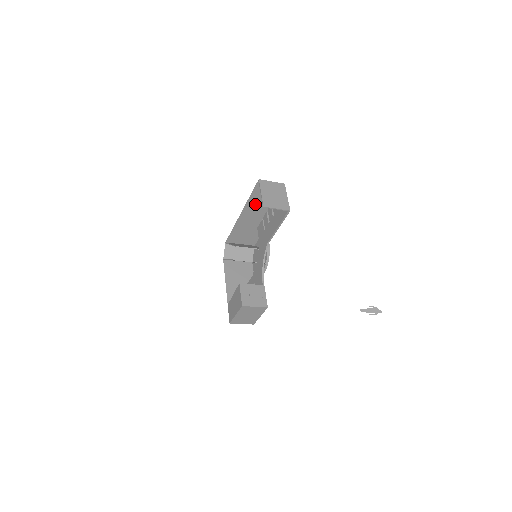
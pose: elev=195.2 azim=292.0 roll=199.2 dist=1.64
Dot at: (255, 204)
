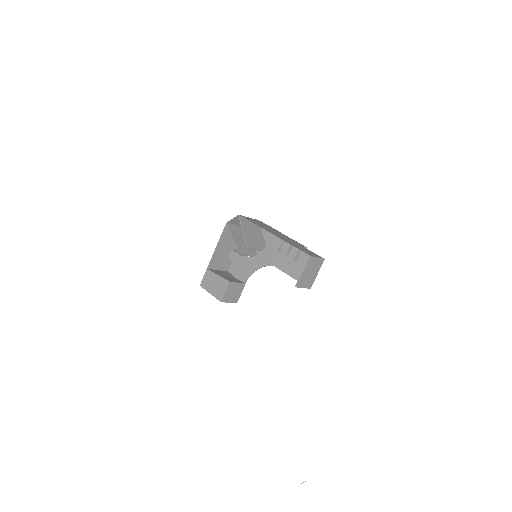
Dot at: (290, 242)
